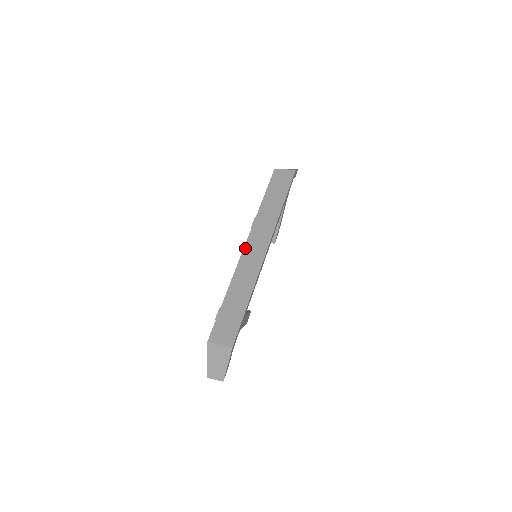
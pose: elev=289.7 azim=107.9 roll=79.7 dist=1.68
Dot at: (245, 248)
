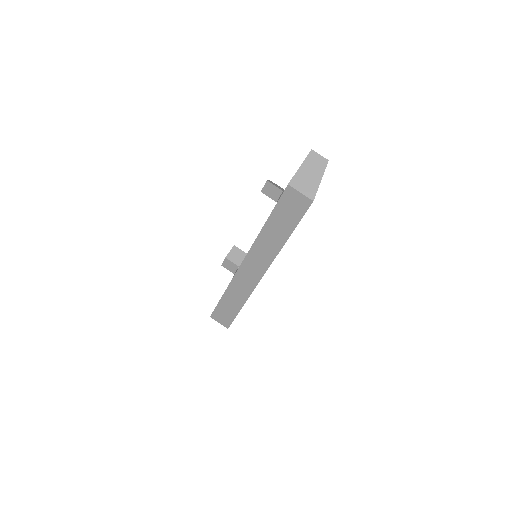
Dot at: (242, 265)
